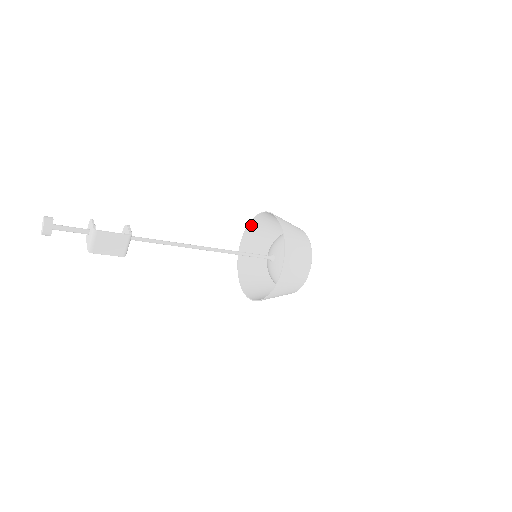
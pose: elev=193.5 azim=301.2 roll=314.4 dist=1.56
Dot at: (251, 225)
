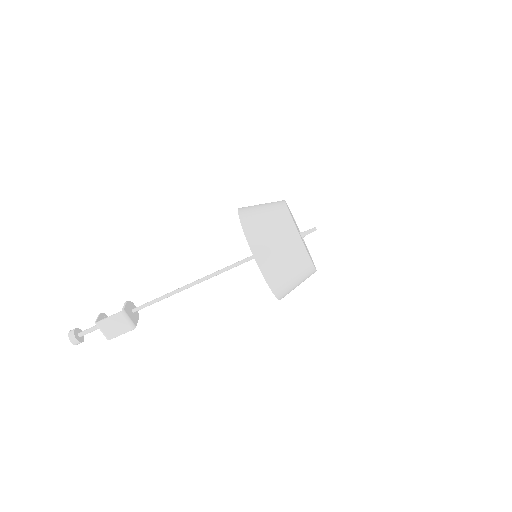
Dot at: occluded
